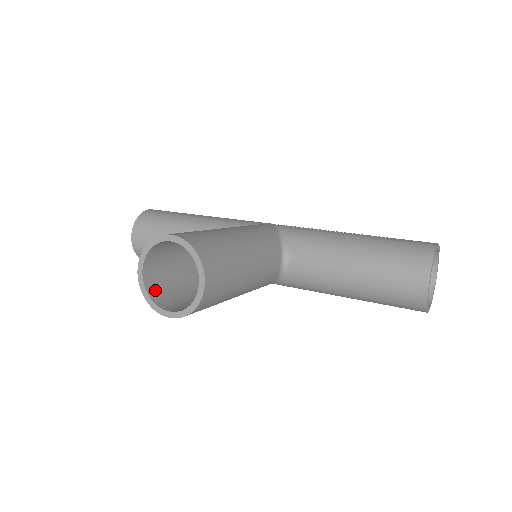
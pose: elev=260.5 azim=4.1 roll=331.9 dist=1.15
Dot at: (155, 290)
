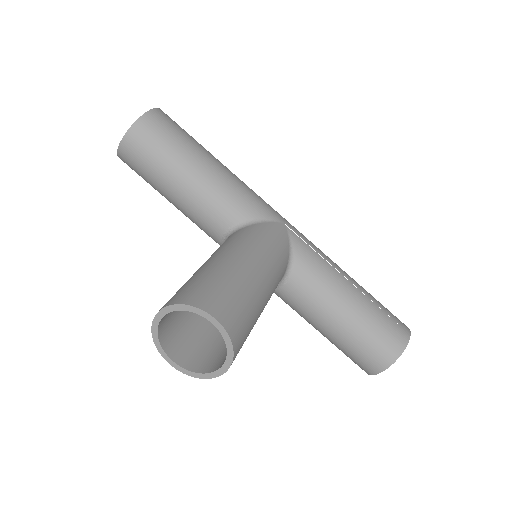
Dot at: (164, 327)
